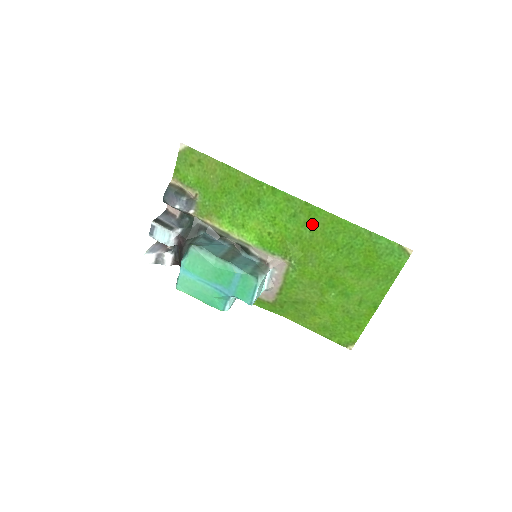
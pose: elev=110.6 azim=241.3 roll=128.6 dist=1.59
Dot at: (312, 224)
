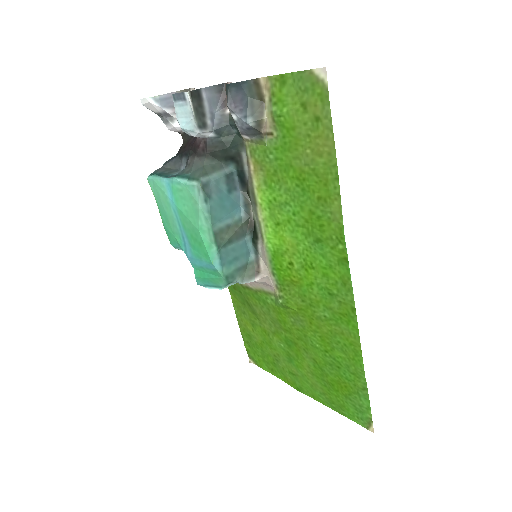
Dot at: (335, 318)
